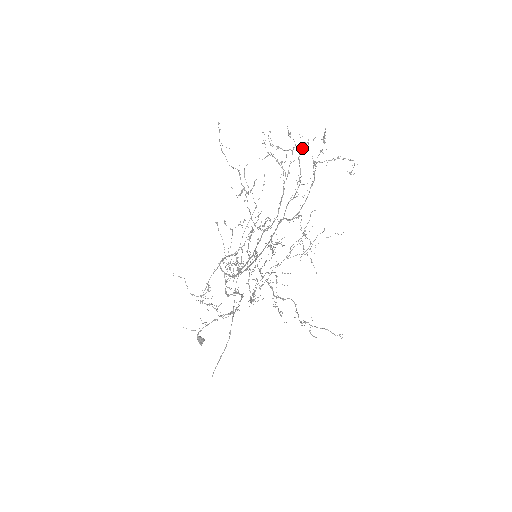
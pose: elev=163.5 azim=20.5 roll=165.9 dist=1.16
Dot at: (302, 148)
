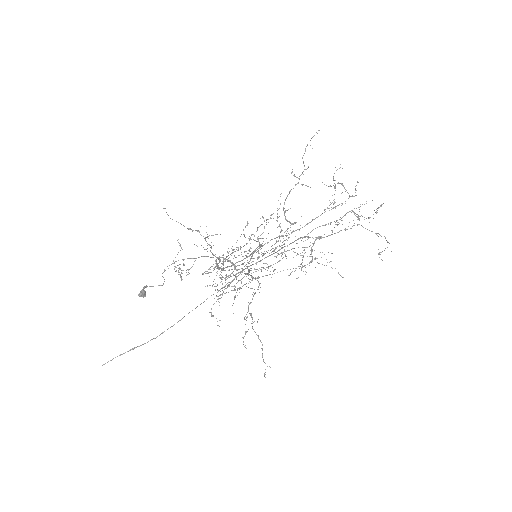
Dot at: occluded
